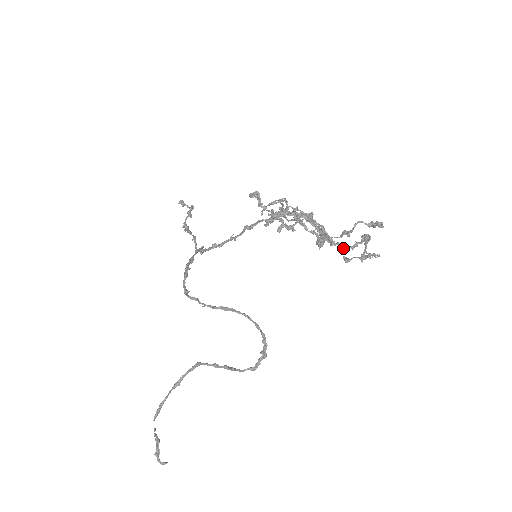
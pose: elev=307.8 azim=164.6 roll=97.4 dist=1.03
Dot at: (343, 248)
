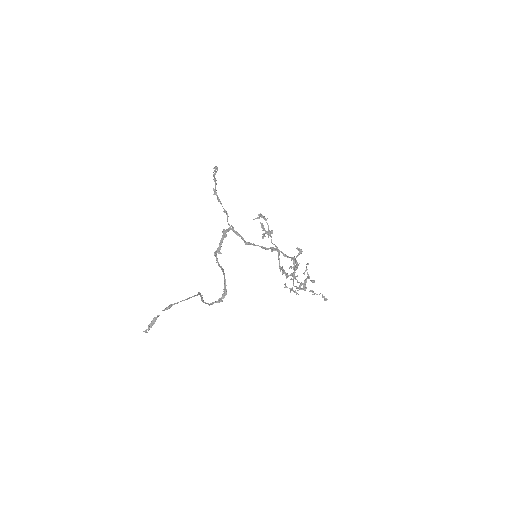
Dot at: (293, 284)
